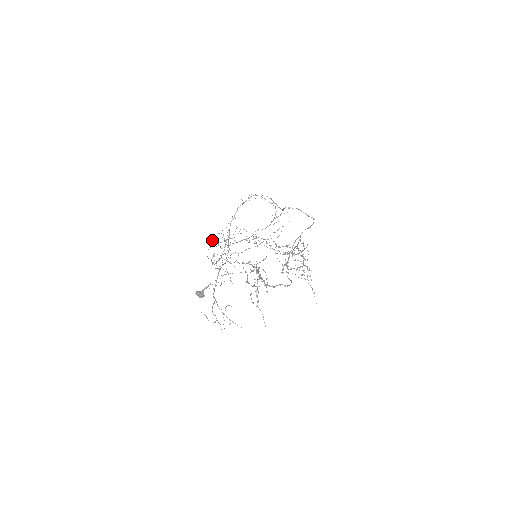
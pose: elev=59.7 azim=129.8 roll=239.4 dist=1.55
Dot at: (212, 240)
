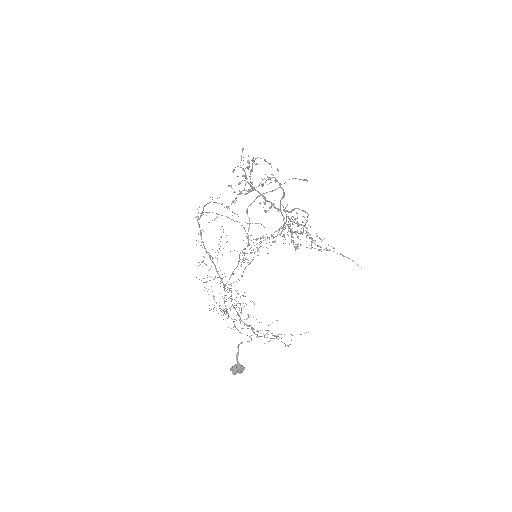
Dot at: occluded
